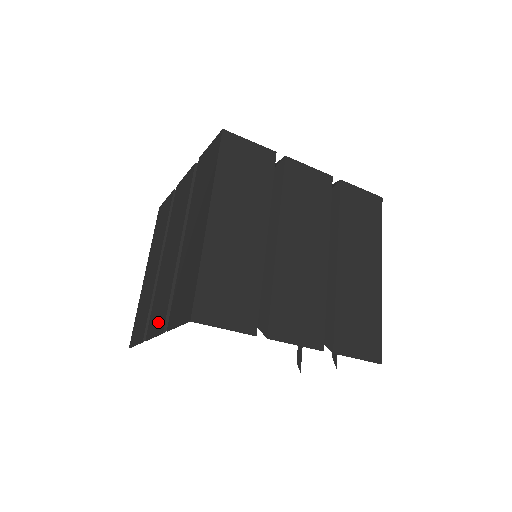
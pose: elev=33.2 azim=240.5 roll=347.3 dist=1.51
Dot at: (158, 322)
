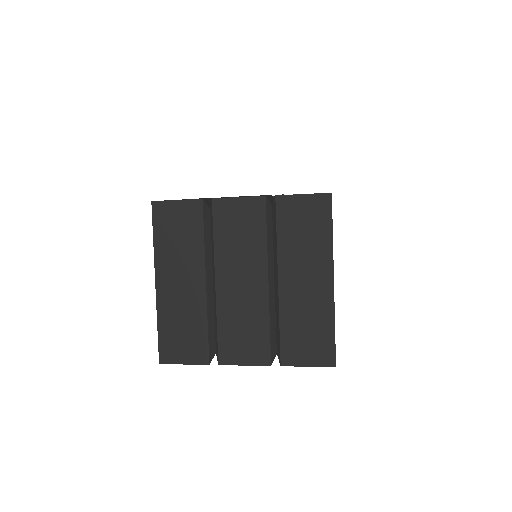
Dot at: occluded
